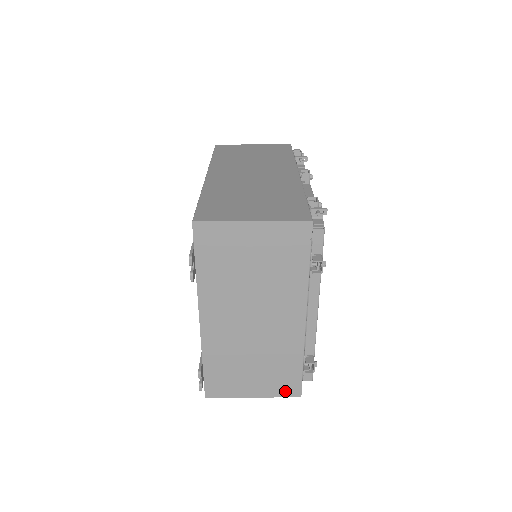
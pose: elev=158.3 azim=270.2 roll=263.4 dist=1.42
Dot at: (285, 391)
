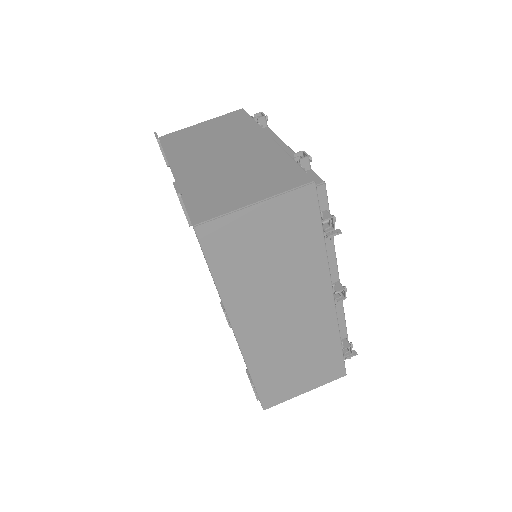
Dot at: occluded
